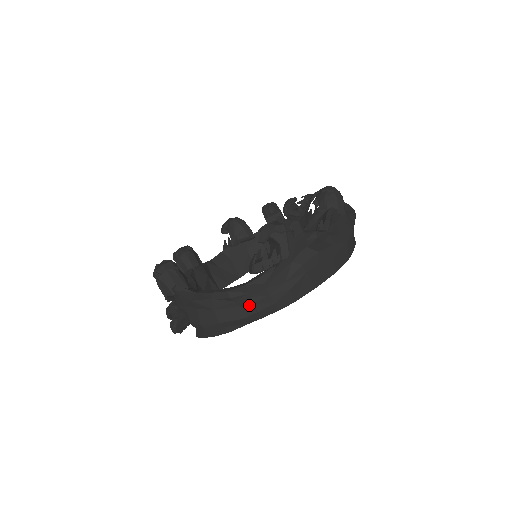
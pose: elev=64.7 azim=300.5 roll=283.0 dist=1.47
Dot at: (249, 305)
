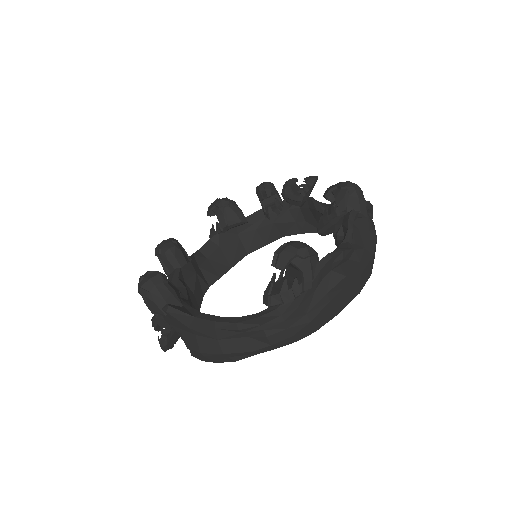
Dot at: (261, 338)
